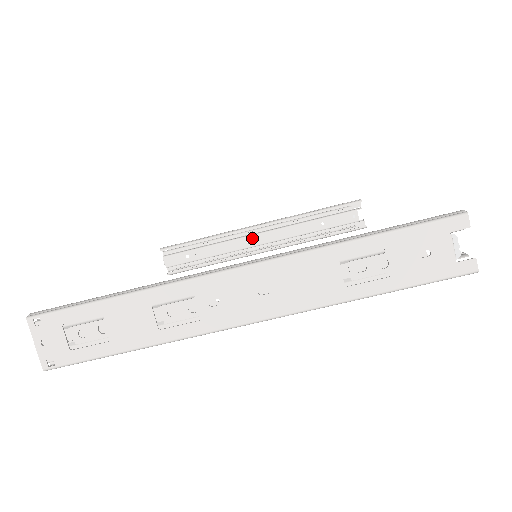
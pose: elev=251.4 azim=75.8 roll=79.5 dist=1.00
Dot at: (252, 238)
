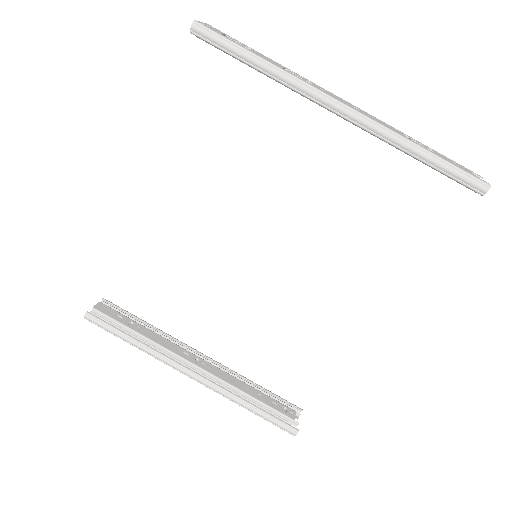
Dot at: (190, 354)
